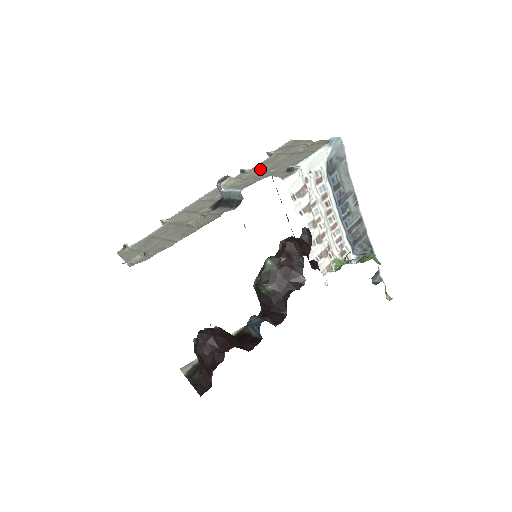
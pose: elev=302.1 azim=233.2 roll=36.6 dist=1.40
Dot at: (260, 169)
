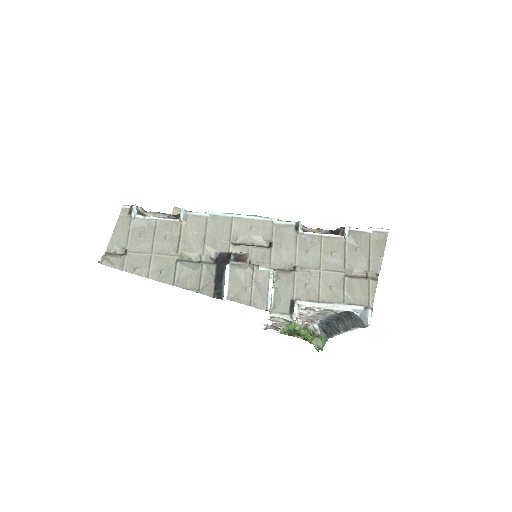
Dot at: (304, 250)
